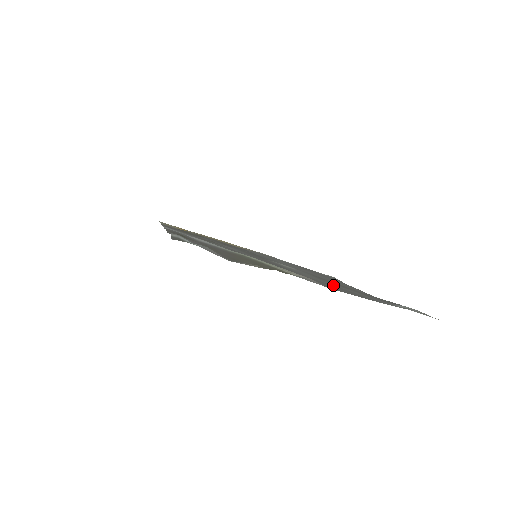
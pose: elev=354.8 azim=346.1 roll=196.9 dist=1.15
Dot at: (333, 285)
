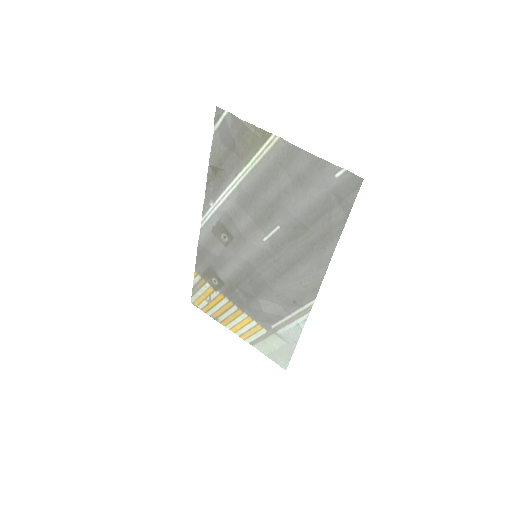
Dot at: (299, 187)
